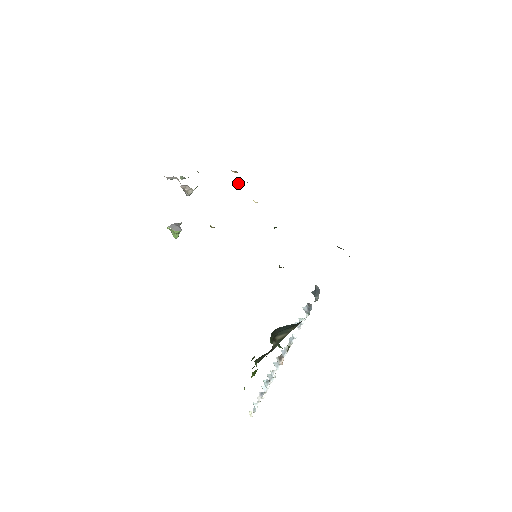
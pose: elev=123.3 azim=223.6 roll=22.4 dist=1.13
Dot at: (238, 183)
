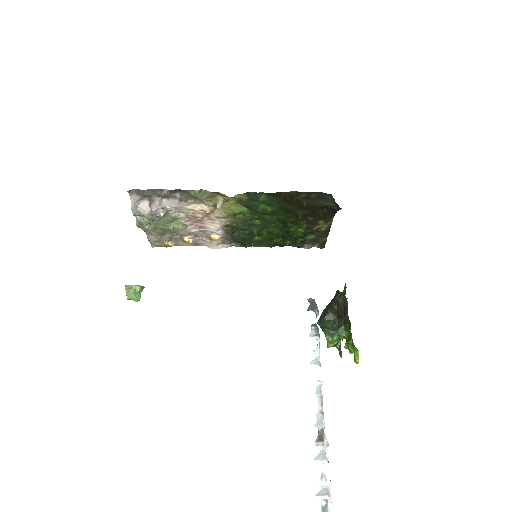
Dot at: (185, 239)
